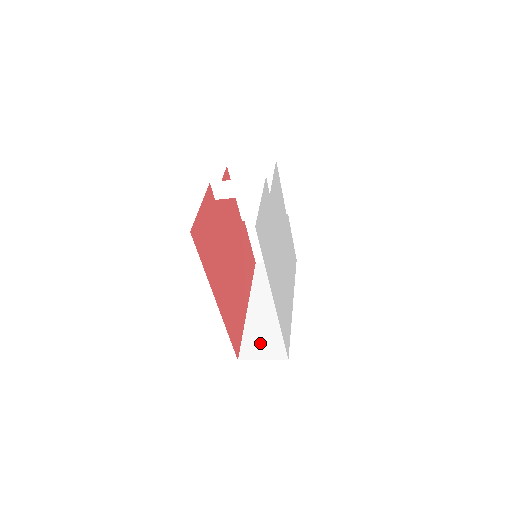
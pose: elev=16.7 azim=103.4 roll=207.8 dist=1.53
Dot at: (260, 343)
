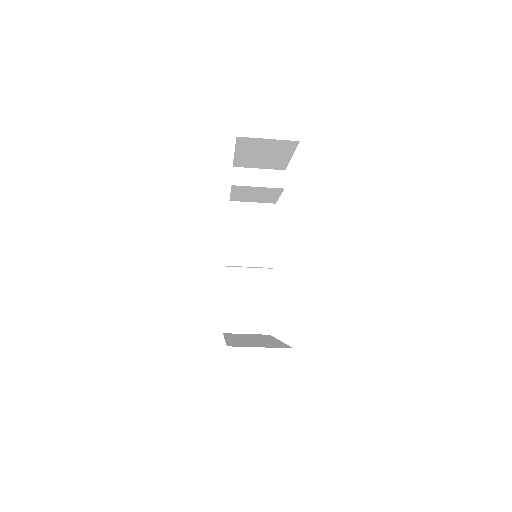
Dot at: (251, 344)
